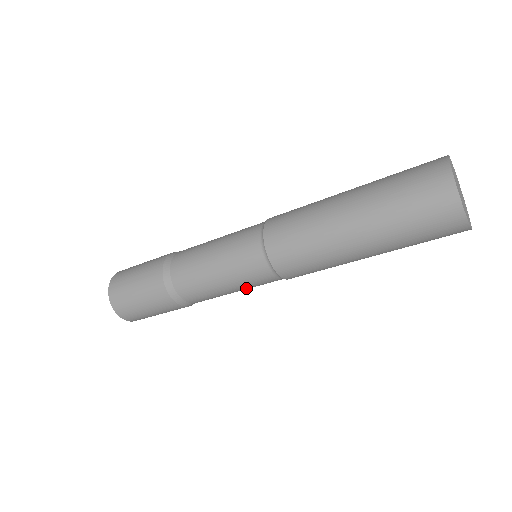
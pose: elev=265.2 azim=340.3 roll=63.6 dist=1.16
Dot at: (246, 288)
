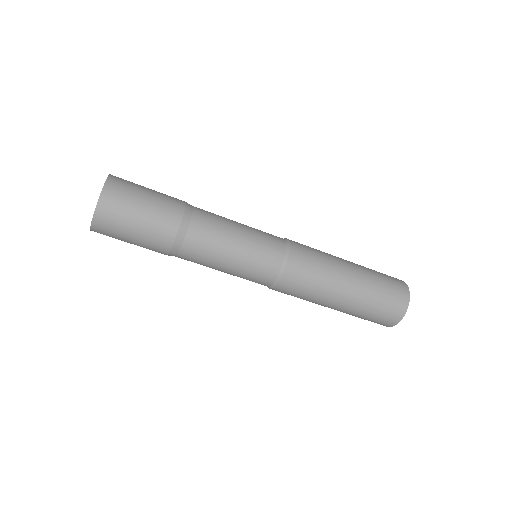
Dot at: occluded
